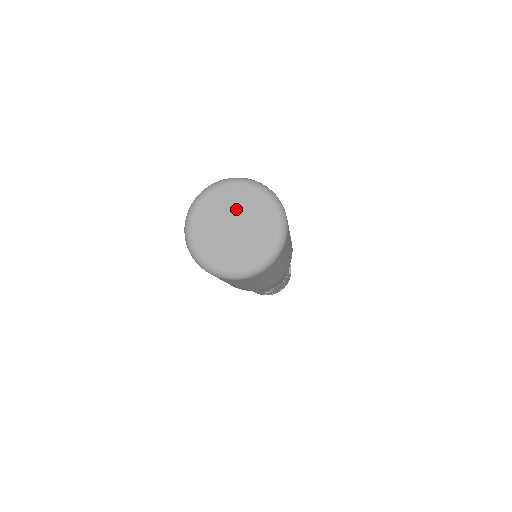
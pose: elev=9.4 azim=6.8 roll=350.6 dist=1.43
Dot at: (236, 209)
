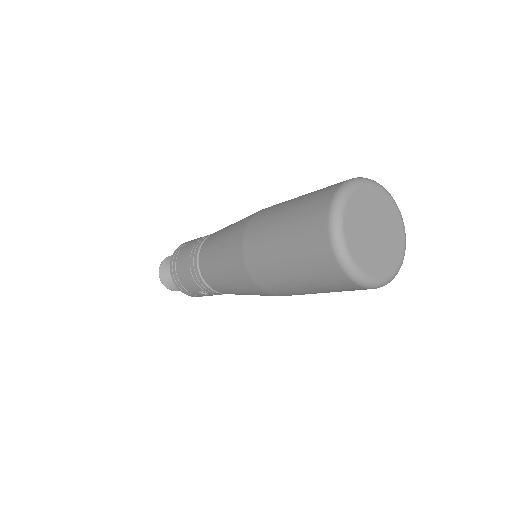
Dot at: (382, 218)
